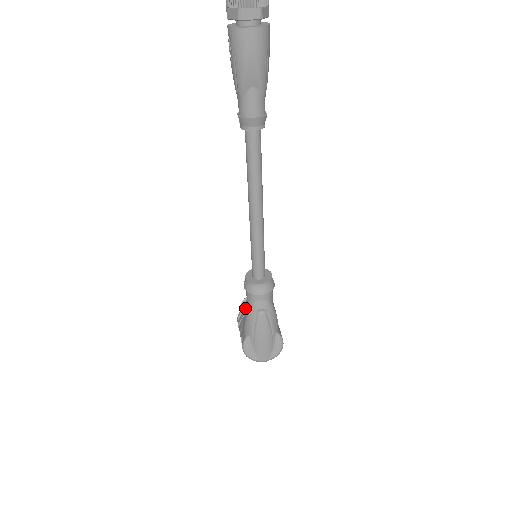
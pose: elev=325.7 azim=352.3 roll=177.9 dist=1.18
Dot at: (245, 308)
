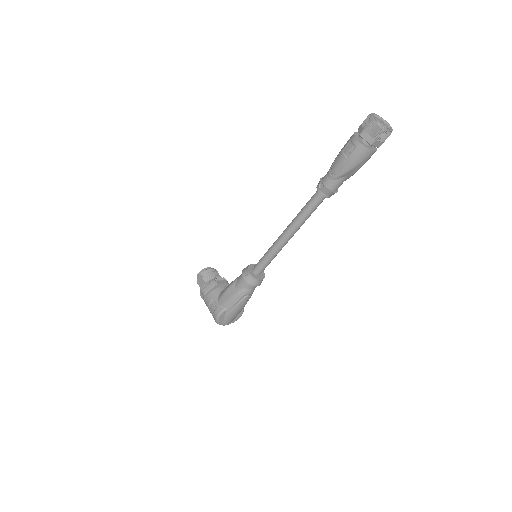
Dot at: (231, 289)
